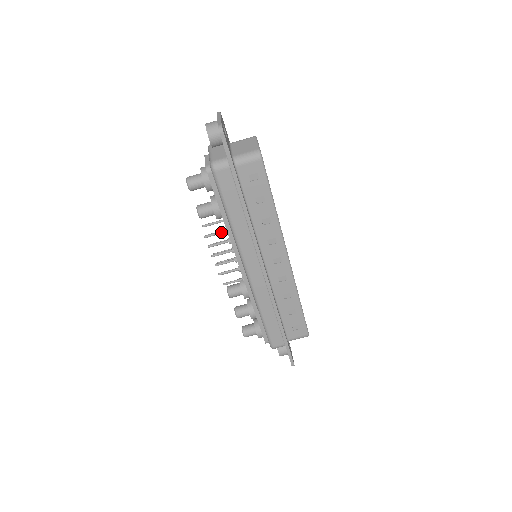
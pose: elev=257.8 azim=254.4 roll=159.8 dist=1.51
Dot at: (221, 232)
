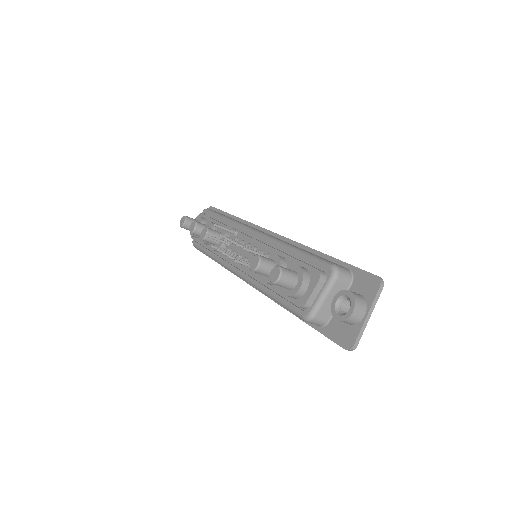
Dot at: occluded
